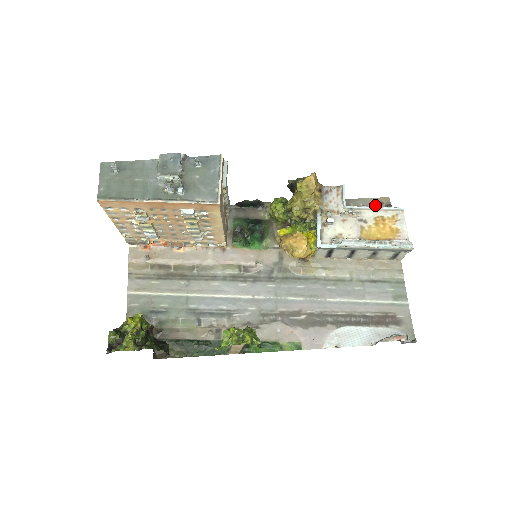
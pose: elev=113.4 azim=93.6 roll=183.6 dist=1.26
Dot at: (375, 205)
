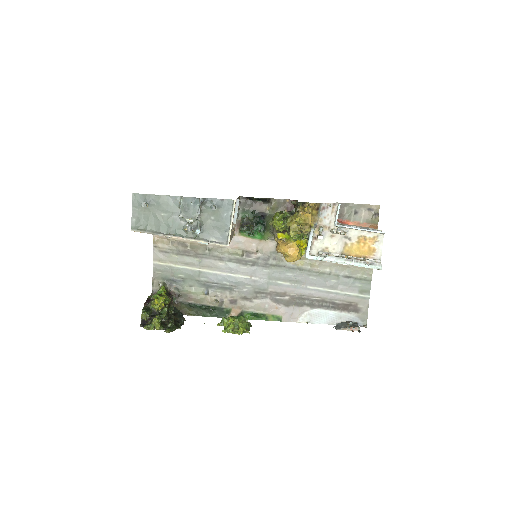
Dot at: (366, 211)
